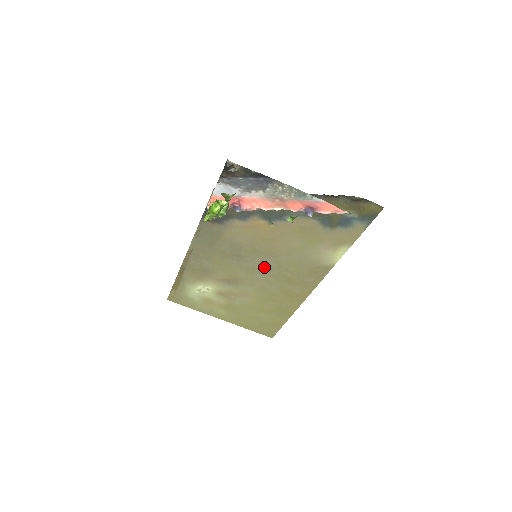
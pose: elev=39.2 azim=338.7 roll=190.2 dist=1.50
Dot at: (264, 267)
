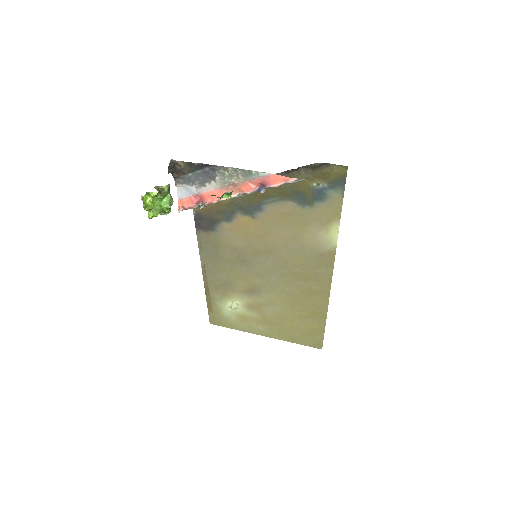
Dot at: (273, 267)
